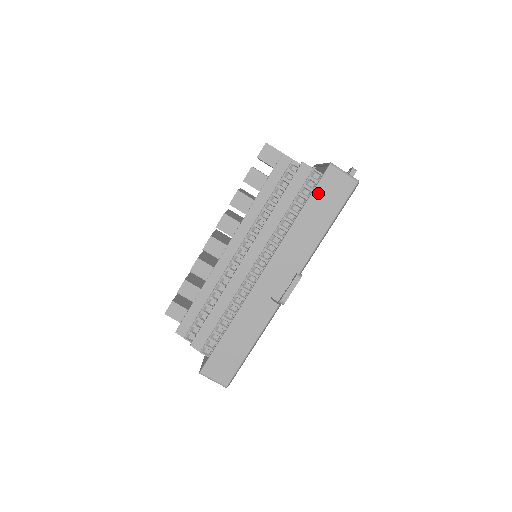
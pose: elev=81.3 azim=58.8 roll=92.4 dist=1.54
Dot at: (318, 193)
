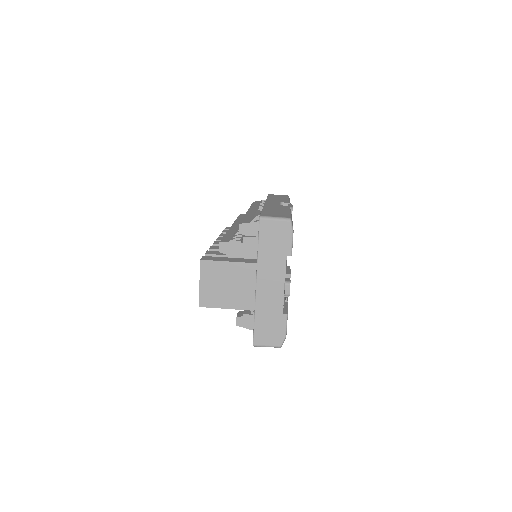
Dot at: occluded
